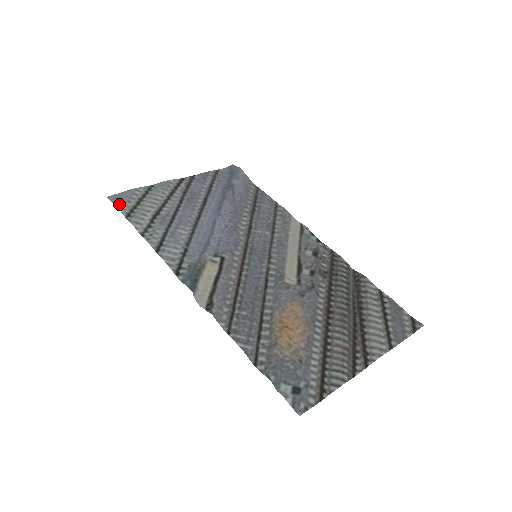
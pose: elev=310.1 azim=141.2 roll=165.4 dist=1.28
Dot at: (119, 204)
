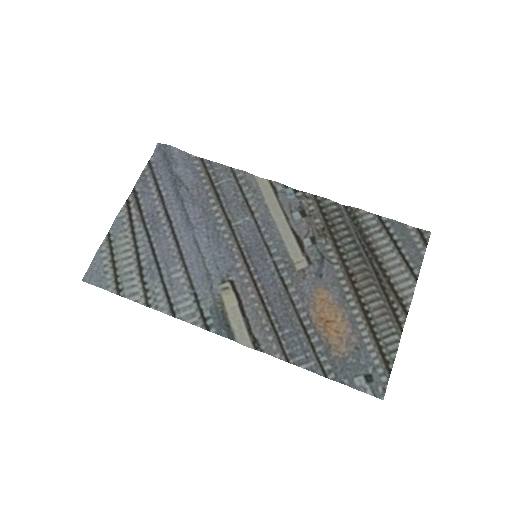
Dot at: (100, 283)
